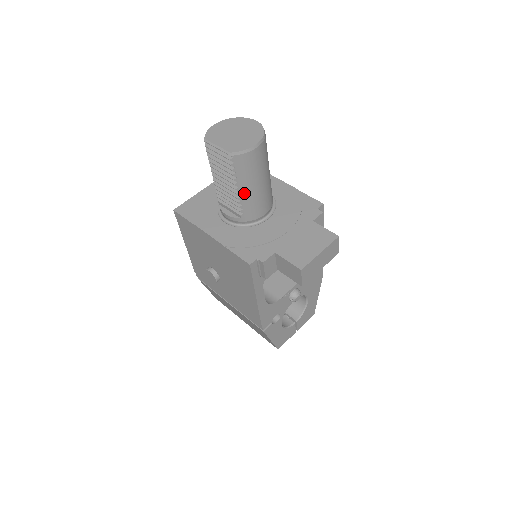
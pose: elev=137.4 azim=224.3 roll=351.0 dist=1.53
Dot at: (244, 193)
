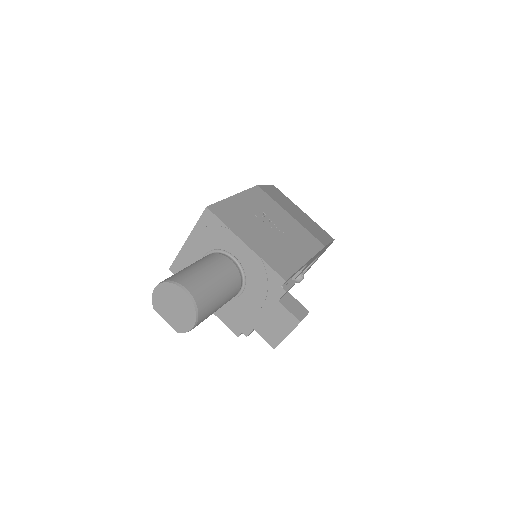
Dot at: occluded
